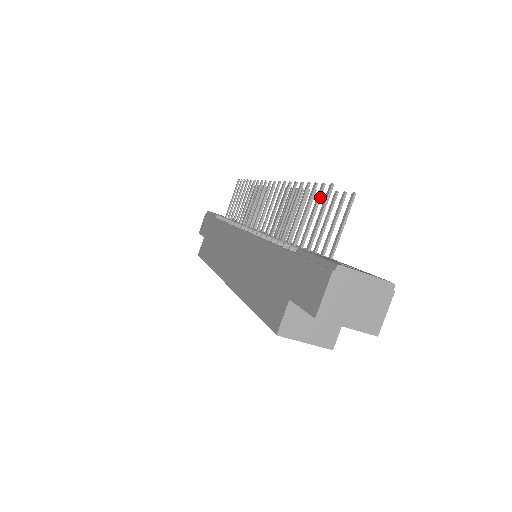
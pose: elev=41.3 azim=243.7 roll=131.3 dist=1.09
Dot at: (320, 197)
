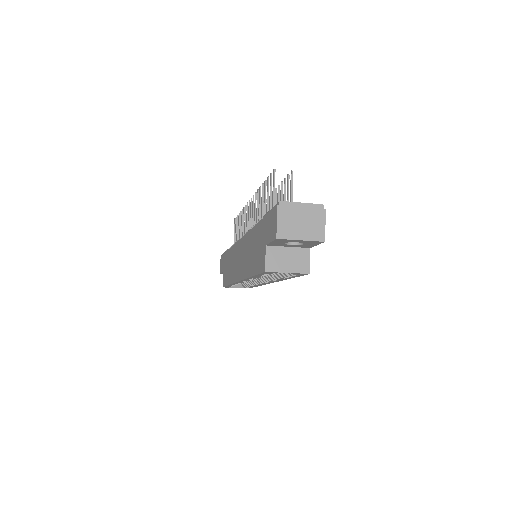
Dot at: (271, 182)
